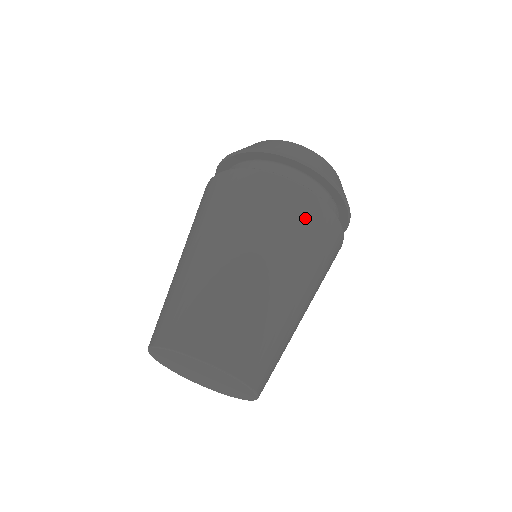
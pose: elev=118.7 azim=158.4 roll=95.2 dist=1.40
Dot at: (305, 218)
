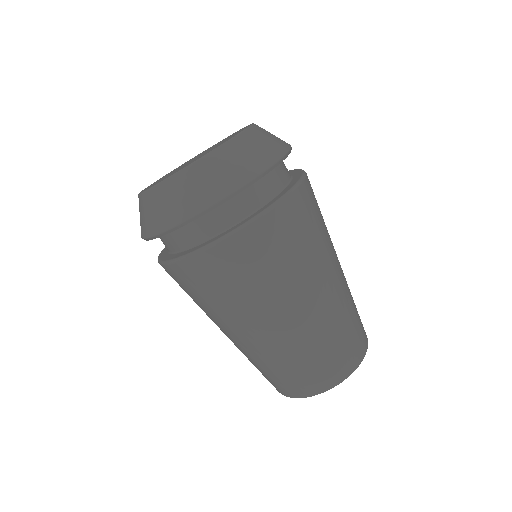
Dot at: (208, 281)
